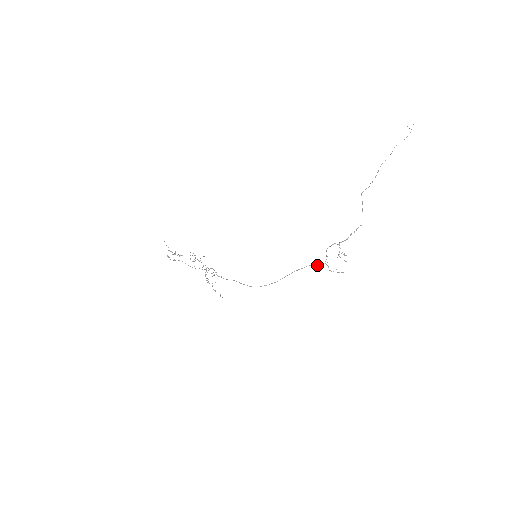
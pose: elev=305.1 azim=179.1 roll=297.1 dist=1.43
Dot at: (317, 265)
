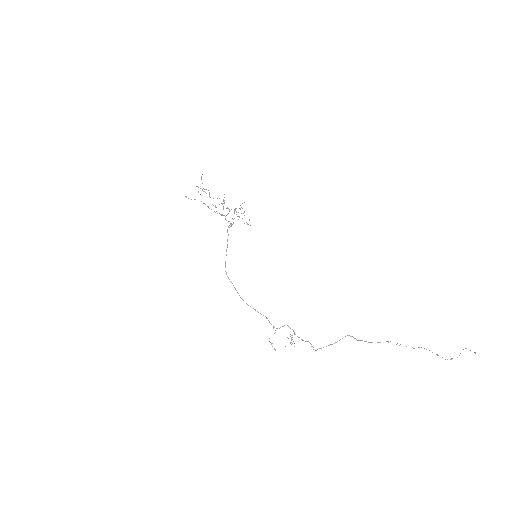
Dot at: occluded
